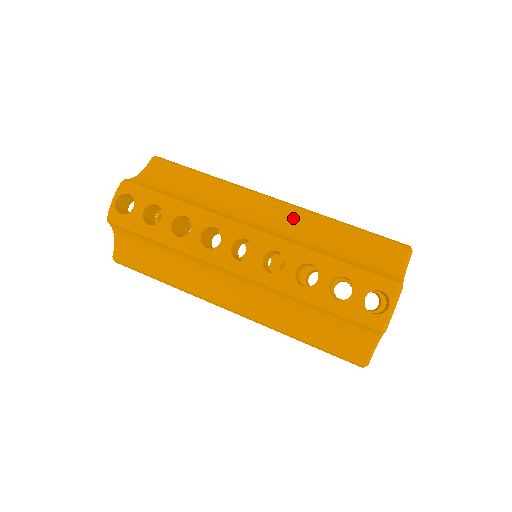
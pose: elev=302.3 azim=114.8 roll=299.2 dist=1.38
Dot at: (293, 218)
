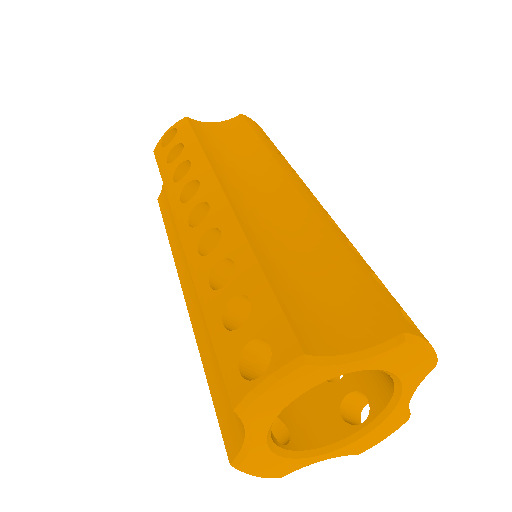
Dot at: (294, 216)
